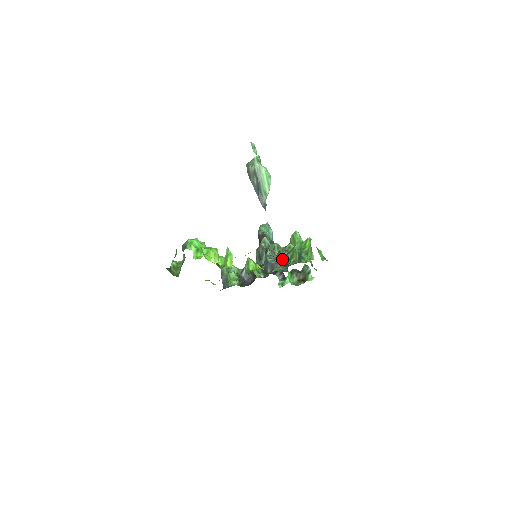
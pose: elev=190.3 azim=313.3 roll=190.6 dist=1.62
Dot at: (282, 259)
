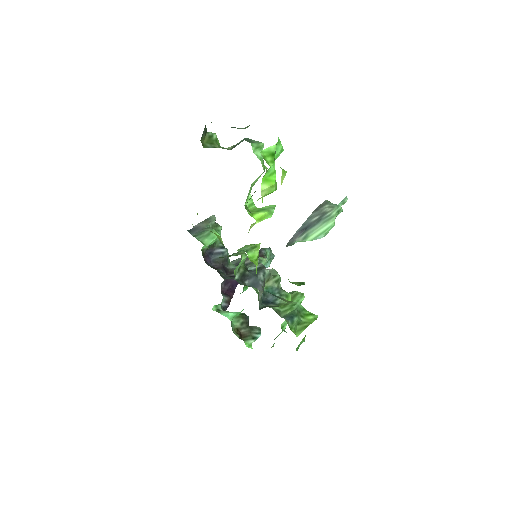
Dot at: (268, 293)
